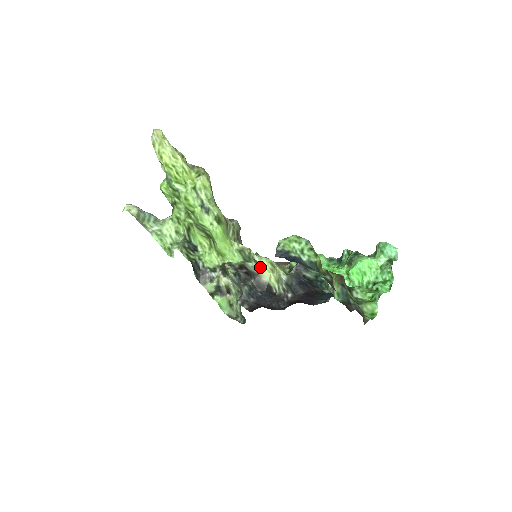
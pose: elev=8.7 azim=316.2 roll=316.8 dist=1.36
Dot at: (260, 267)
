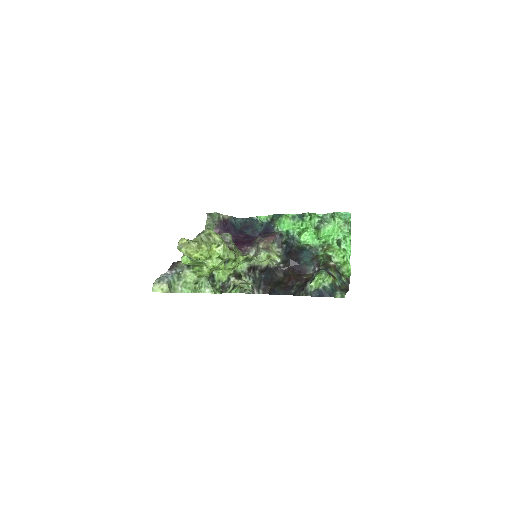
Dot at: (261, 262)
